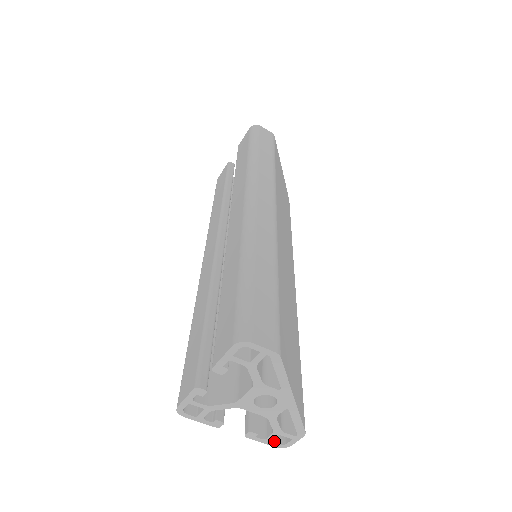
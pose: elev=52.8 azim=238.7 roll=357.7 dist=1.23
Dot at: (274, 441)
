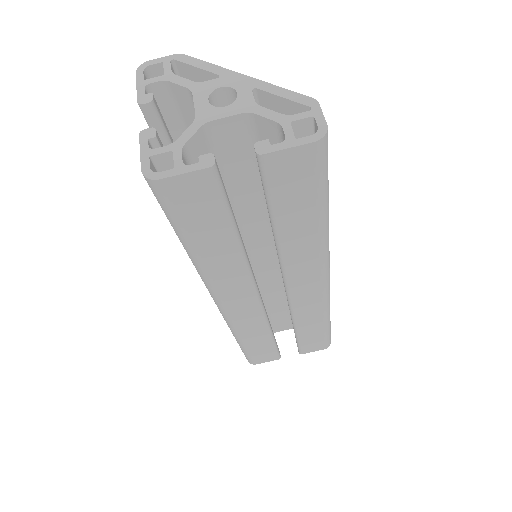
Dot at: (303, 140)
